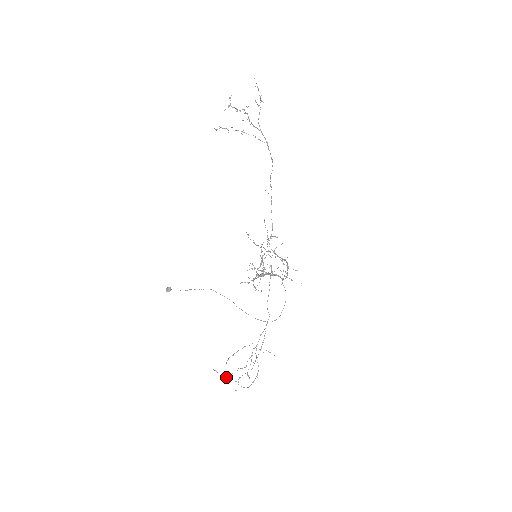
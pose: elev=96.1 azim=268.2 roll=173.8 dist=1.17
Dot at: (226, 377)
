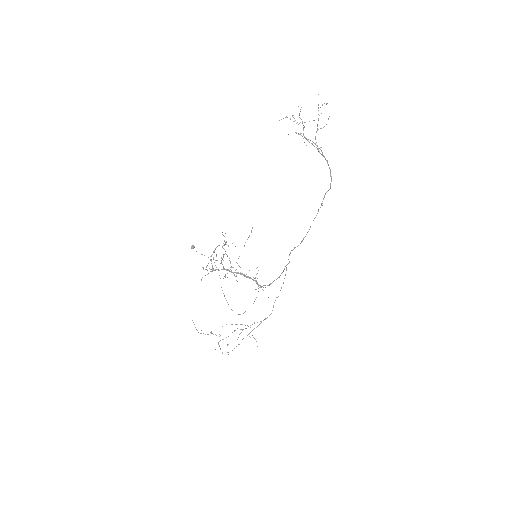
Dot at: (205, 334)
